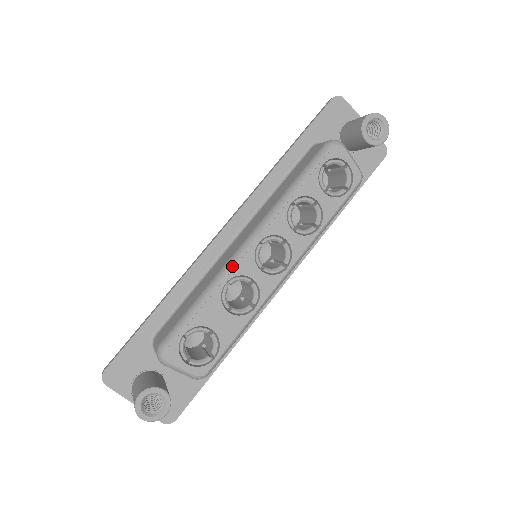
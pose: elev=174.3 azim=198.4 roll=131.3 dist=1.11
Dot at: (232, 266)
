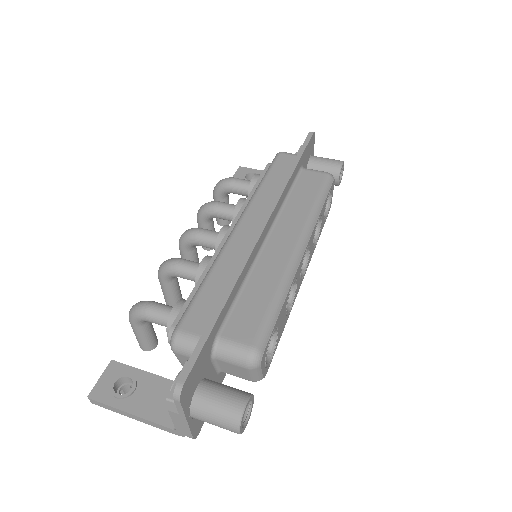
Dot at: (295, 269)
